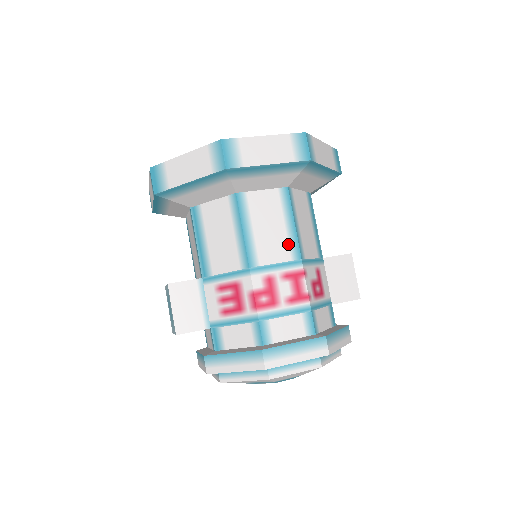
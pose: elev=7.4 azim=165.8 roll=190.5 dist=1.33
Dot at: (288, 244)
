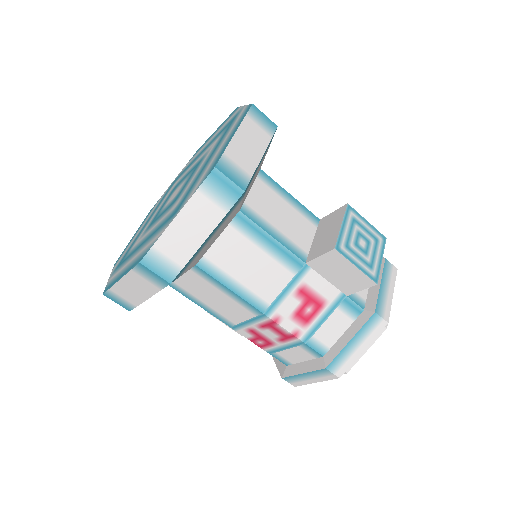
Dot at: (241, 306)
